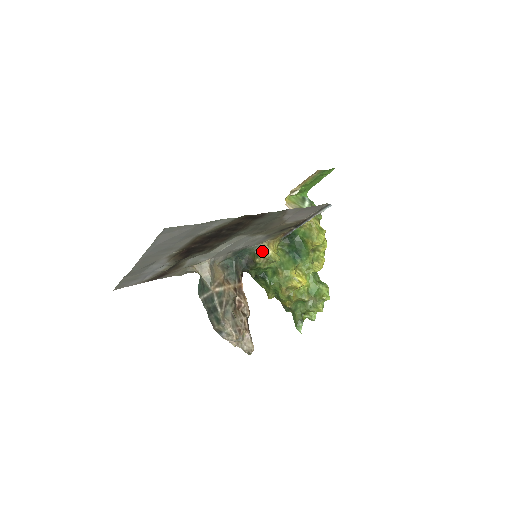
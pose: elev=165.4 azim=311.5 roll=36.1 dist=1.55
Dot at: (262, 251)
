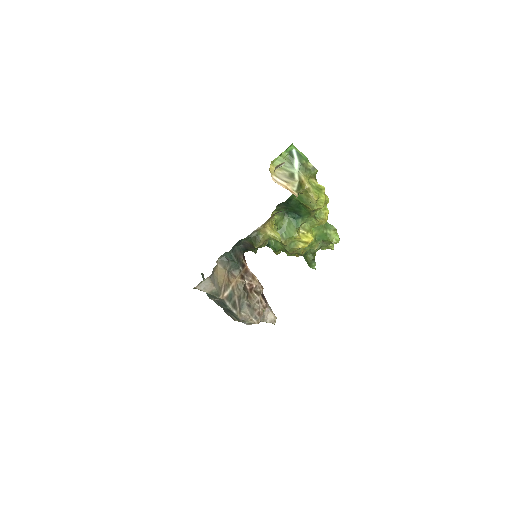
Dot at: (259, 236)
